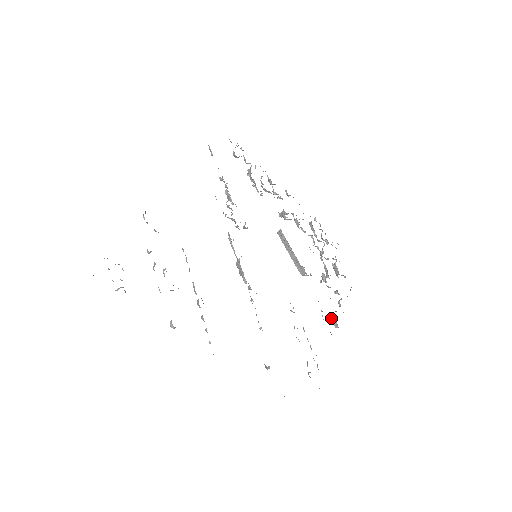
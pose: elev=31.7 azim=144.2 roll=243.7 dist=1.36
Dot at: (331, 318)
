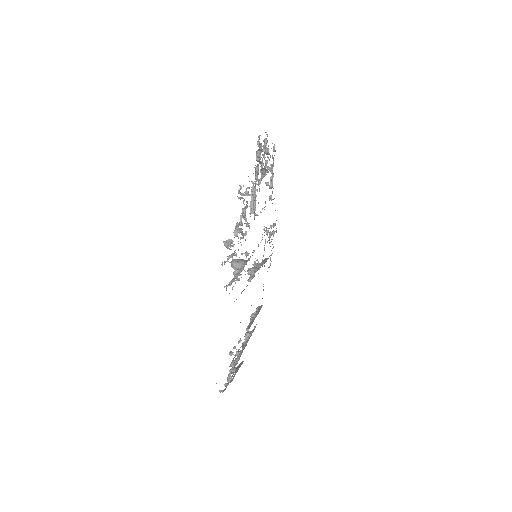
Dot at: occluded
